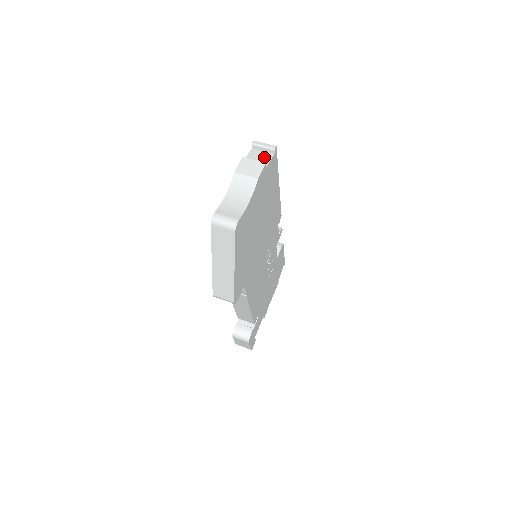
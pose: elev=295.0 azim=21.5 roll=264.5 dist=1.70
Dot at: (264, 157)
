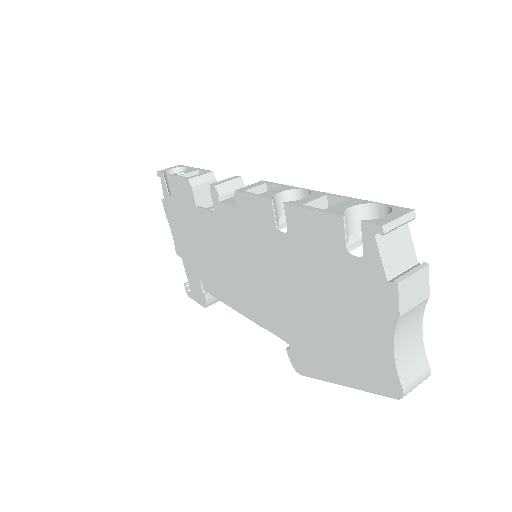
Dot at: (402, 241)
